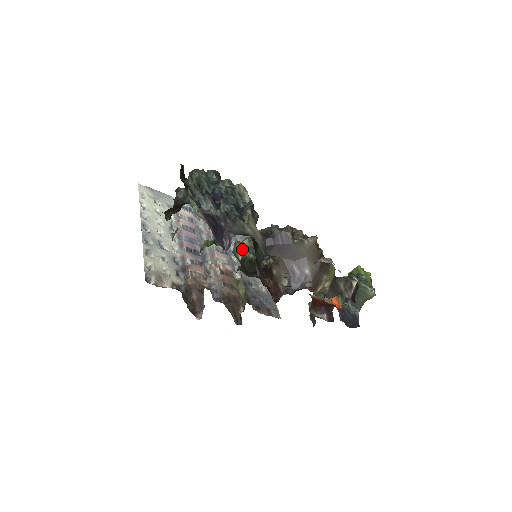
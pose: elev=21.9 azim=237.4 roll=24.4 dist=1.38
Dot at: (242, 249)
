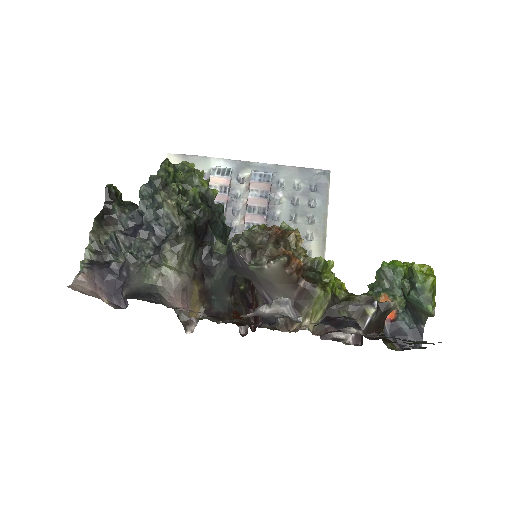
Dot at: occluded
